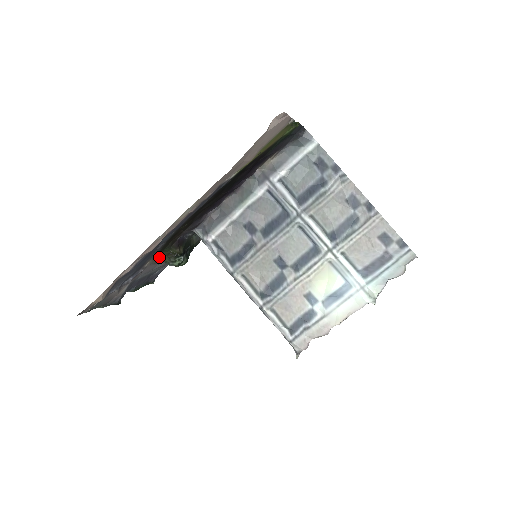
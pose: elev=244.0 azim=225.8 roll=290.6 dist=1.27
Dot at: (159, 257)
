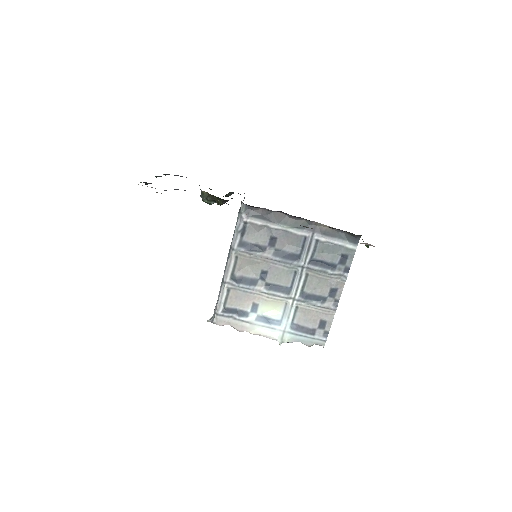
Dot at: occluded
